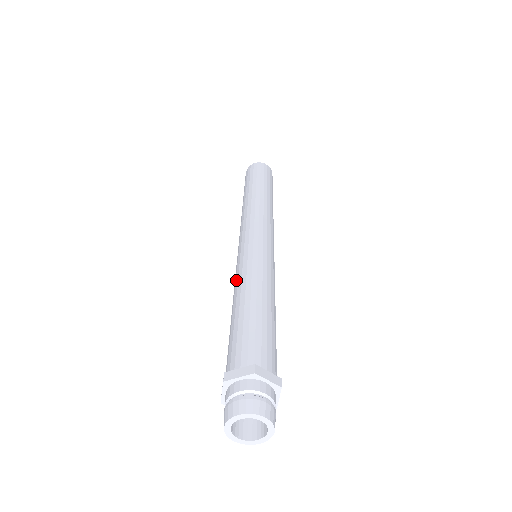
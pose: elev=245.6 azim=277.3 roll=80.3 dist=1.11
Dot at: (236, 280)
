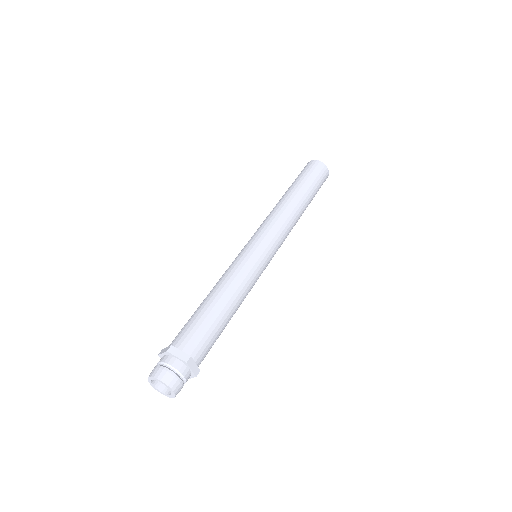
Dot at: (227, 273)
